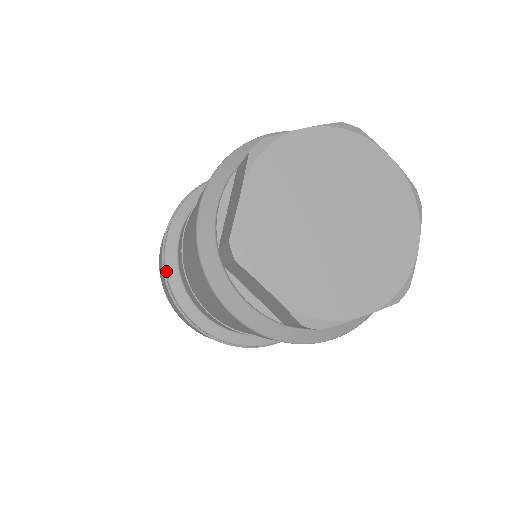
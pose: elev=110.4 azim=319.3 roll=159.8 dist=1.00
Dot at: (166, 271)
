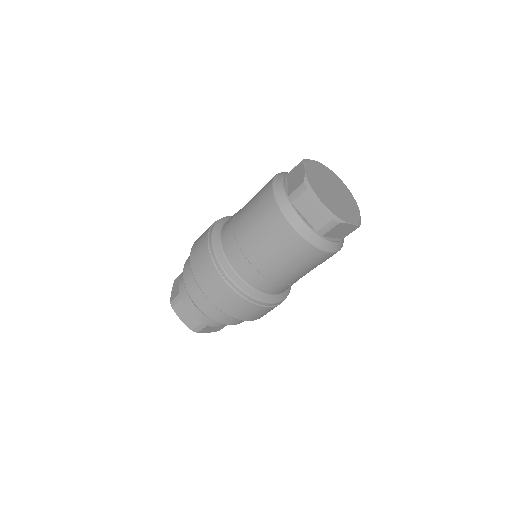
Dot at: (214, 249)
